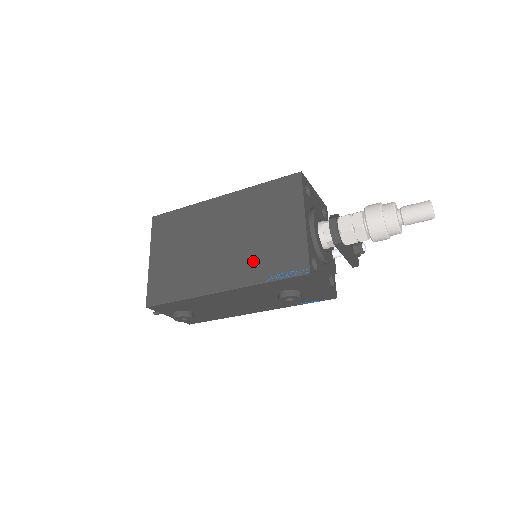
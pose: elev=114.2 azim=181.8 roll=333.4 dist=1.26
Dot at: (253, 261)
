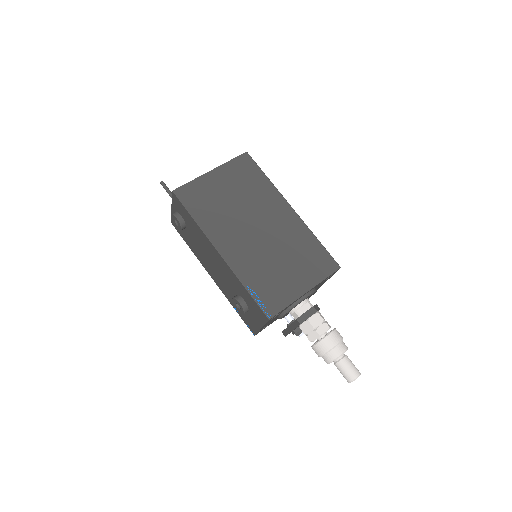
Dot at: (256, 267)
